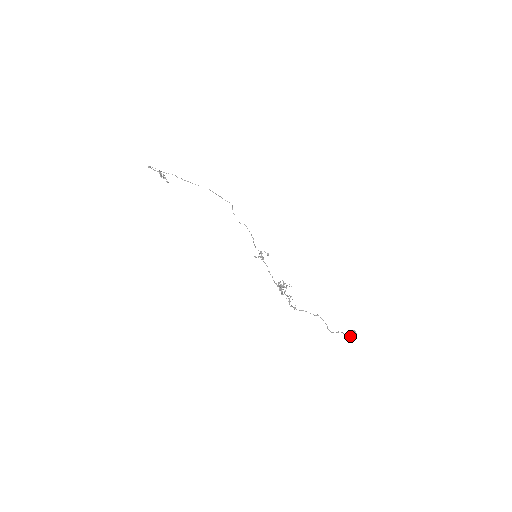
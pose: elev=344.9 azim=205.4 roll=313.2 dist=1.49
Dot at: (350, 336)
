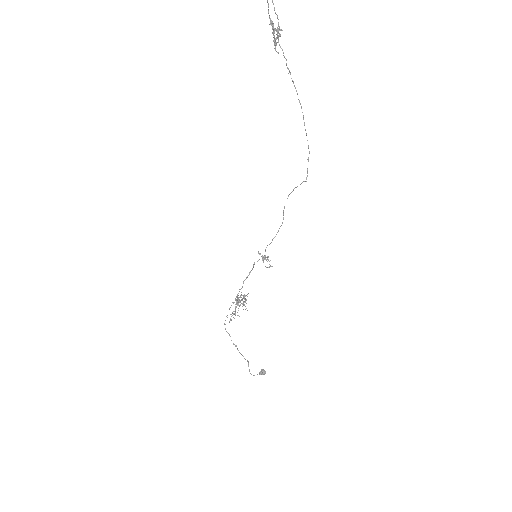
Dot at: (250, 373)
